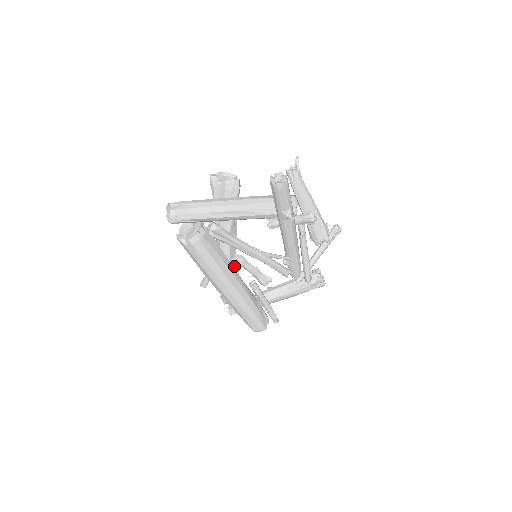
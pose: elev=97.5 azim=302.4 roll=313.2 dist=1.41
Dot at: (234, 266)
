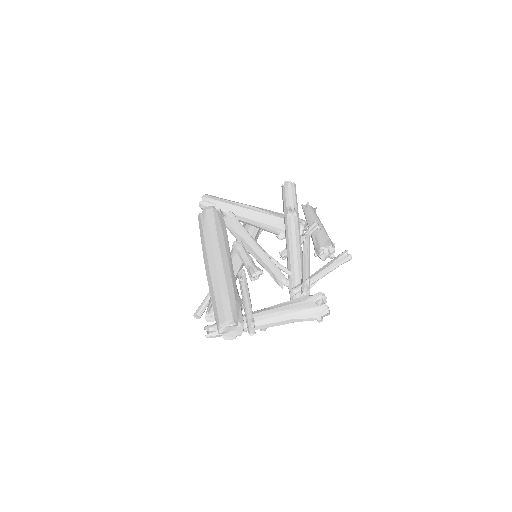
Dot at: occluded
